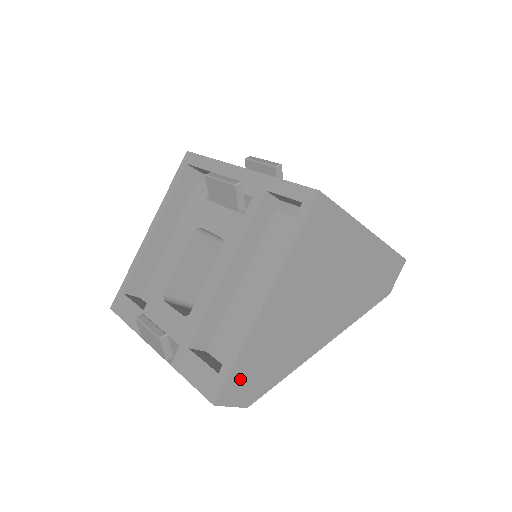
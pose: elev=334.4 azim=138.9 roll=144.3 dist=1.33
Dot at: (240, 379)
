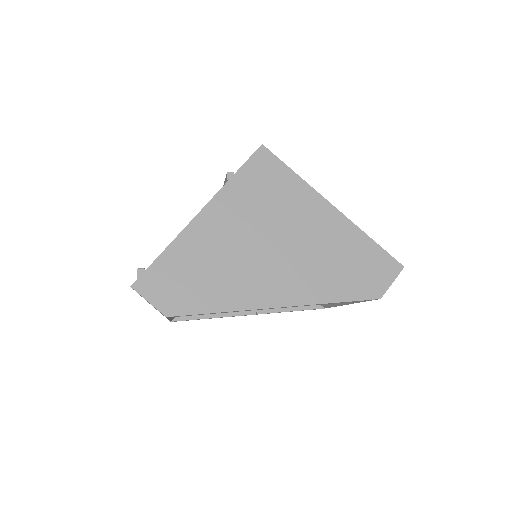
Dot at: (162, 277)
